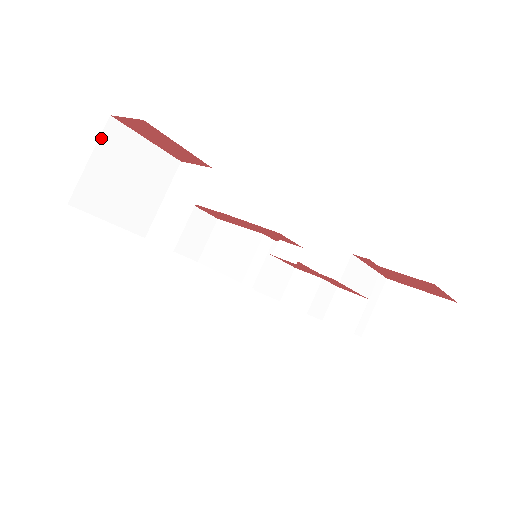
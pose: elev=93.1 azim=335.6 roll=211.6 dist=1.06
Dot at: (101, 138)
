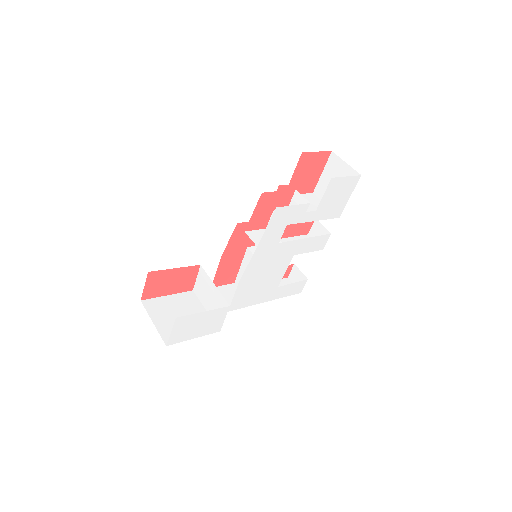
Dot at: (148, 311)
